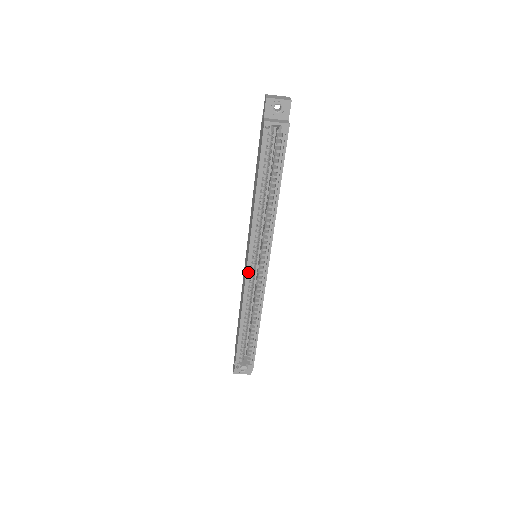
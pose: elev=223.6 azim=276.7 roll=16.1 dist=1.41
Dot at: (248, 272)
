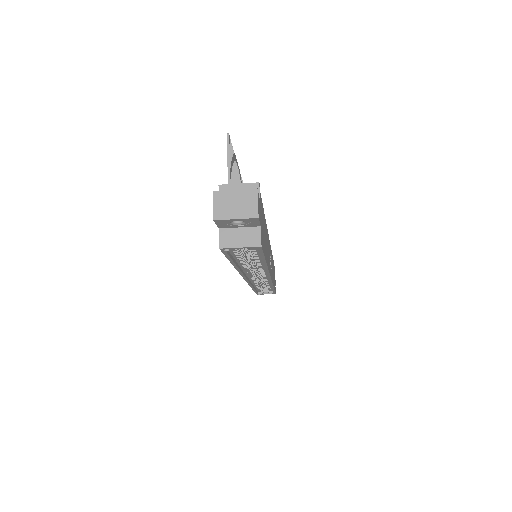
Dot at: (248, 279)
